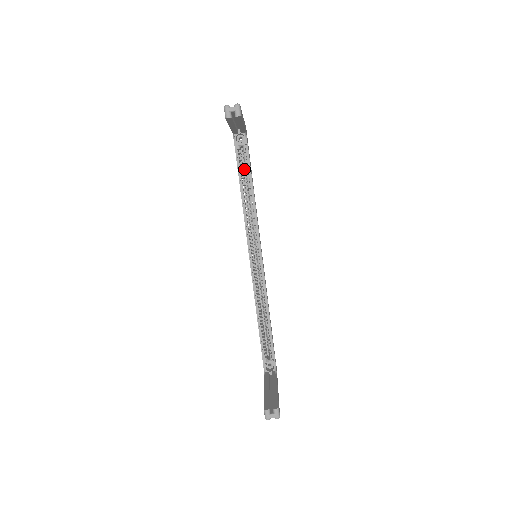
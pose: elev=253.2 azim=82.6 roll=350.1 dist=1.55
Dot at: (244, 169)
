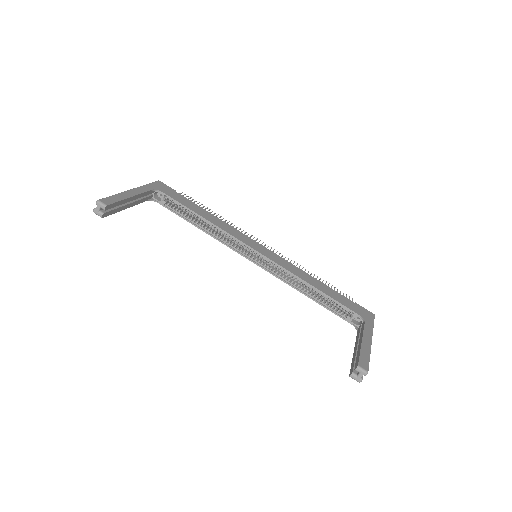
Dot at: occluded
